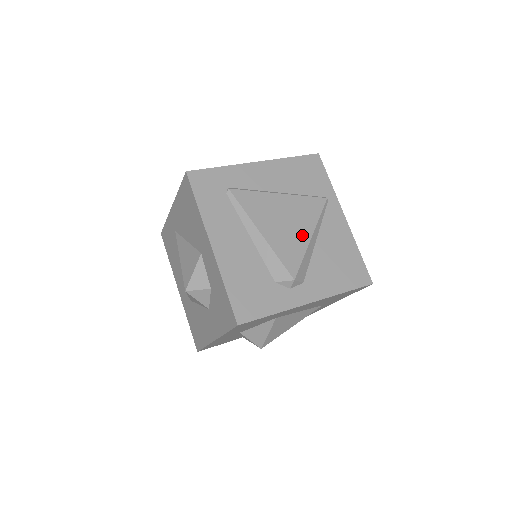
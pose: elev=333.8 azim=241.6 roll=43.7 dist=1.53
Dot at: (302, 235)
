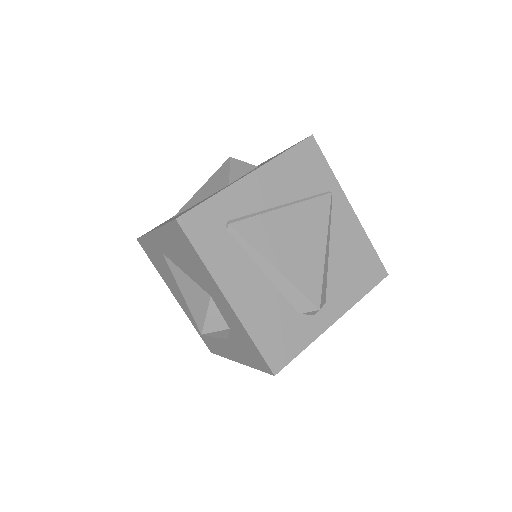
Dot at: (316, 252)
